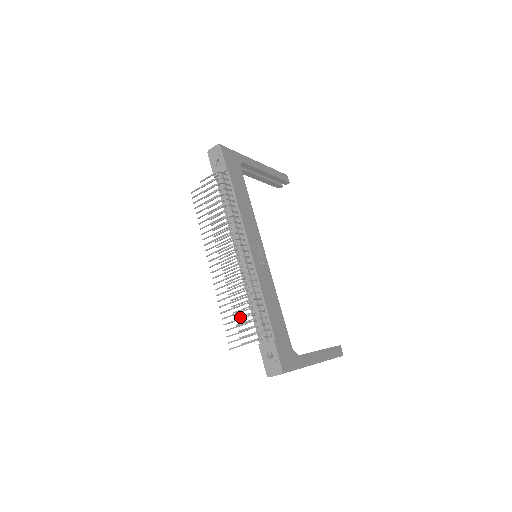
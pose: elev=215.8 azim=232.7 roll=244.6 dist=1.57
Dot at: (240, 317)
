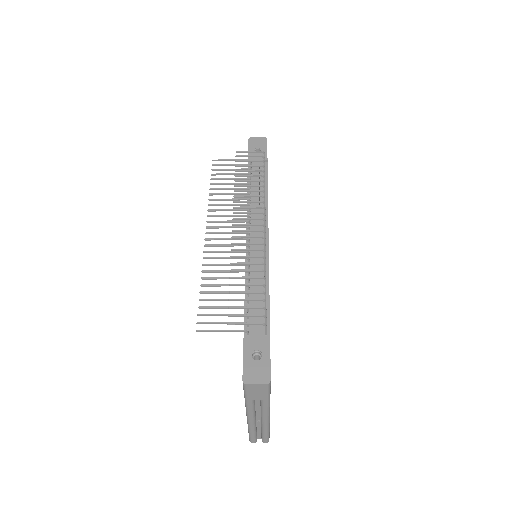
Dot at: (239, 292)
